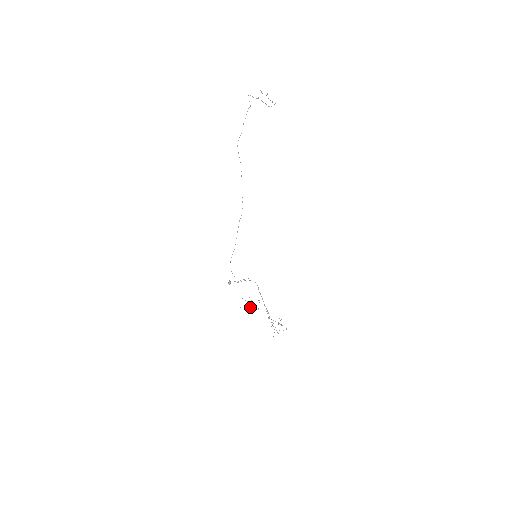
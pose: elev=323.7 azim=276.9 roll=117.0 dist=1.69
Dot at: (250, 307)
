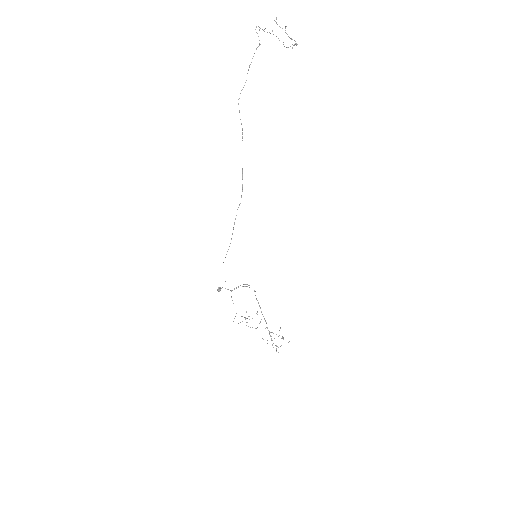
Dot at: occluded
